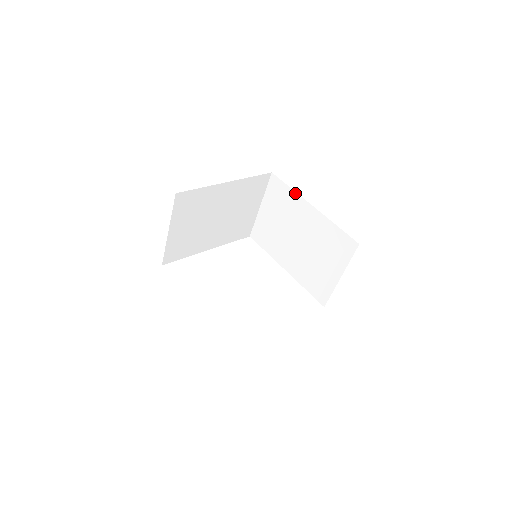
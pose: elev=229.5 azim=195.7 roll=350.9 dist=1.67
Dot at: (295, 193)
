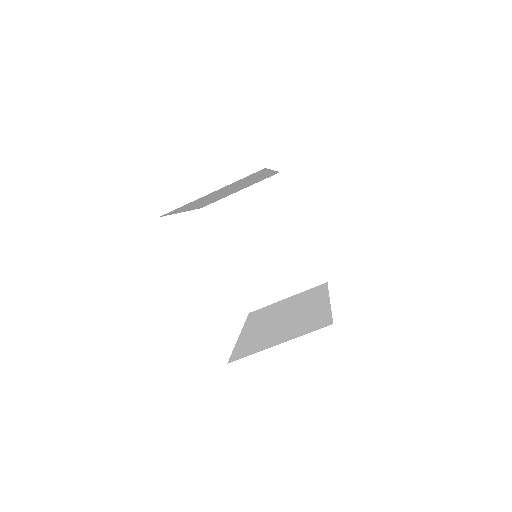
Dot at: (327, 292)
